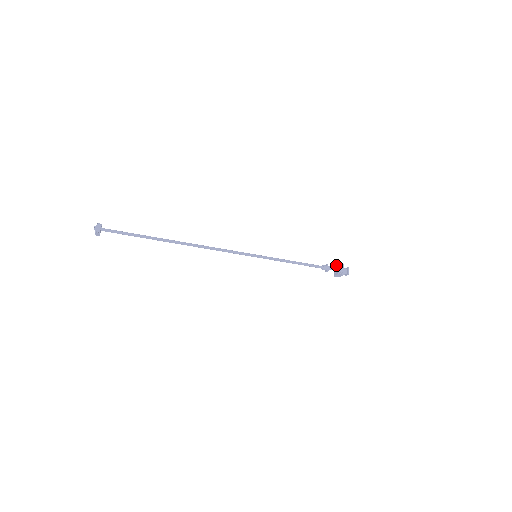
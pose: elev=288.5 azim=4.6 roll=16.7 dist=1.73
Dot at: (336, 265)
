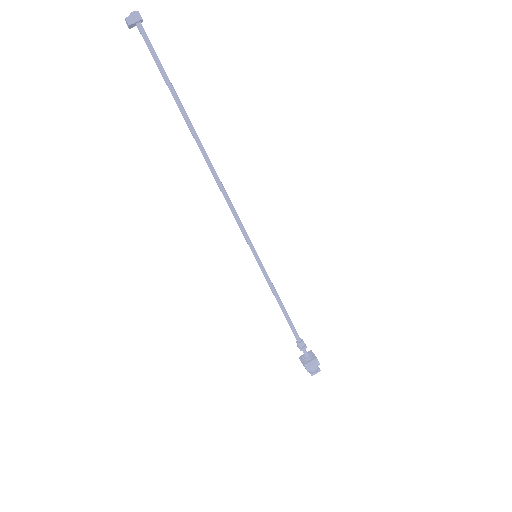
Dot at: occluded
